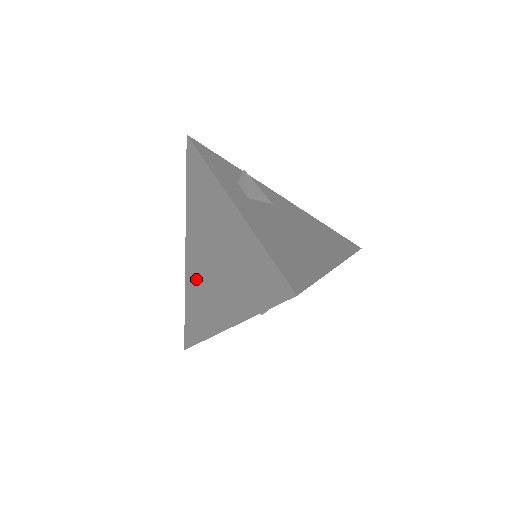
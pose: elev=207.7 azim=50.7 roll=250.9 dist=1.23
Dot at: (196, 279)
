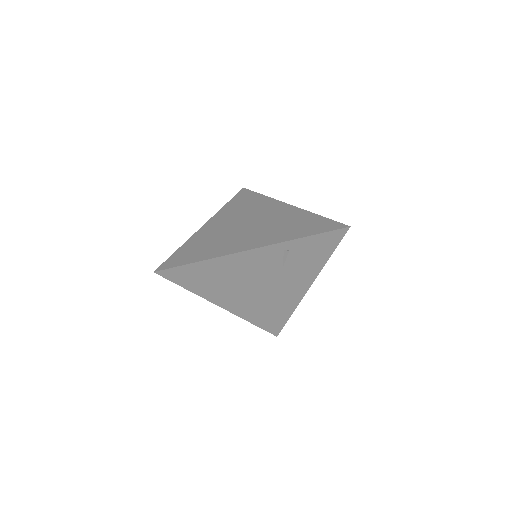
Dot at: (213, 234)
